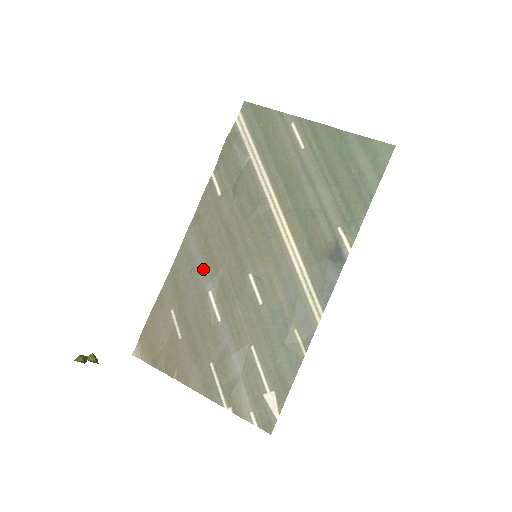
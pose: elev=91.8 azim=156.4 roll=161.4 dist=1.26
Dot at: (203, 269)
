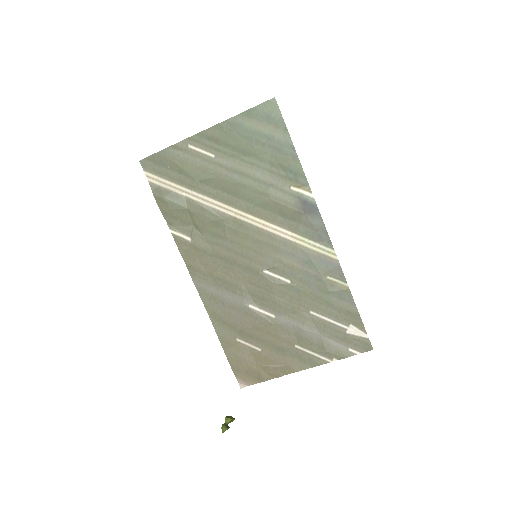
Dot at: (230, 296)
